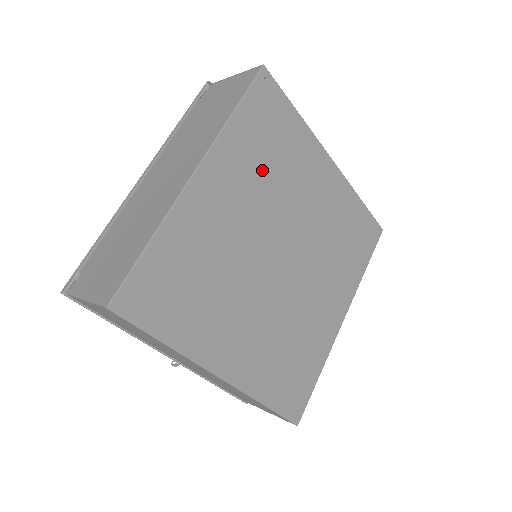
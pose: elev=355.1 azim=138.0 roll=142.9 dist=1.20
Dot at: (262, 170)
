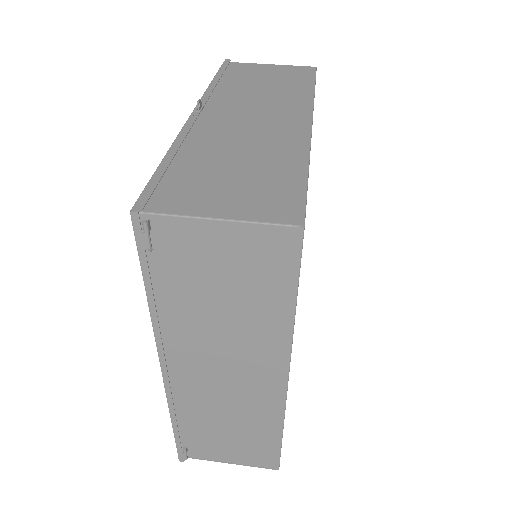
Dot at: occluded
